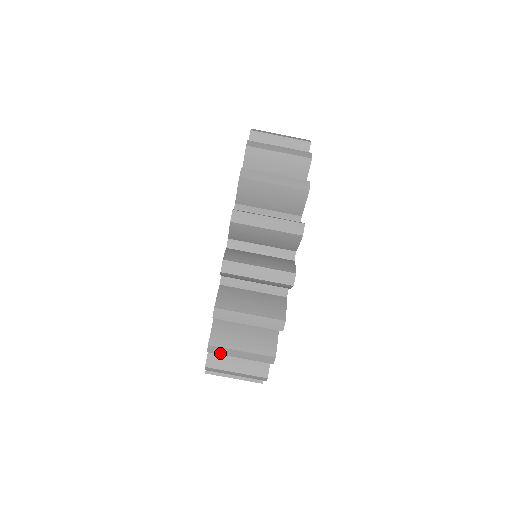
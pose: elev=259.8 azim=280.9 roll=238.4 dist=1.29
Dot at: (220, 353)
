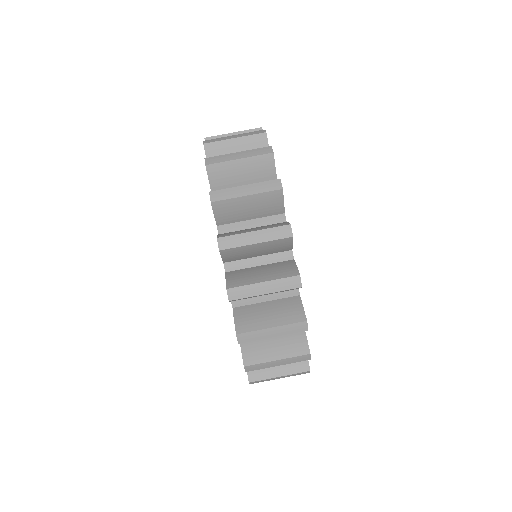
Dot at: (233, 246)
